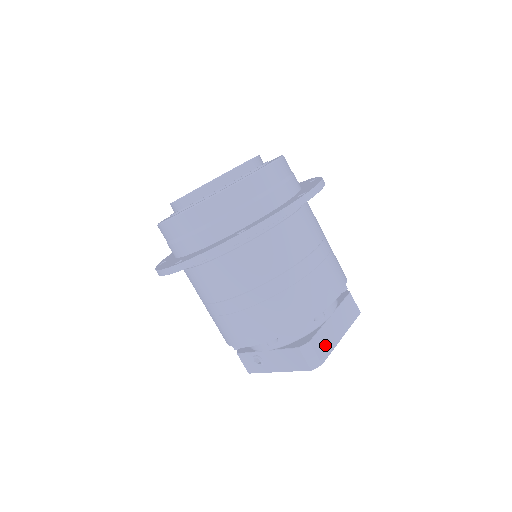
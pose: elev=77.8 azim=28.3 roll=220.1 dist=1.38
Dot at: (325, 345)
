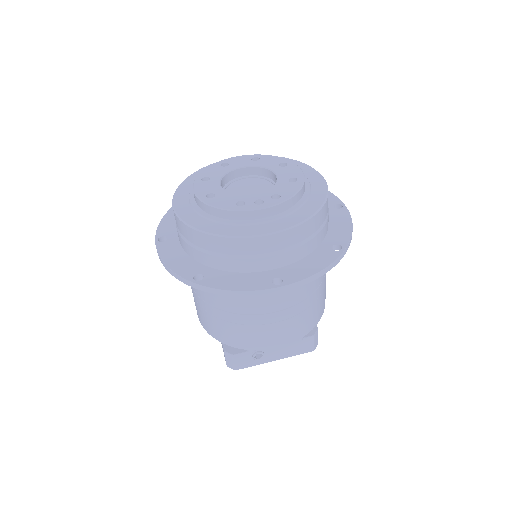
Dot at: occluded
